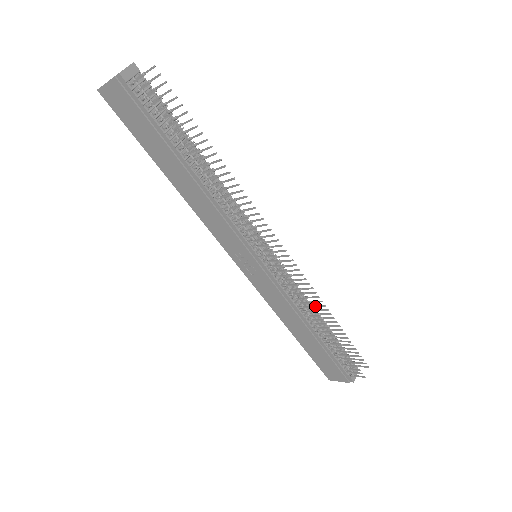
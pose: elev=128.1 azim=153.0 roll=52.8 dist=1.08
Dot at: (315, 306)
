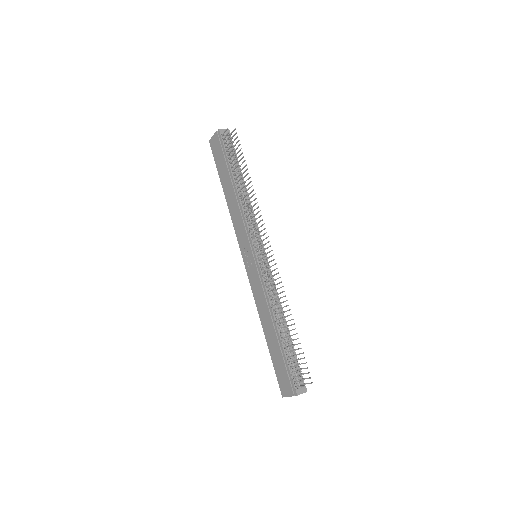
Dot at: (283, 307)
